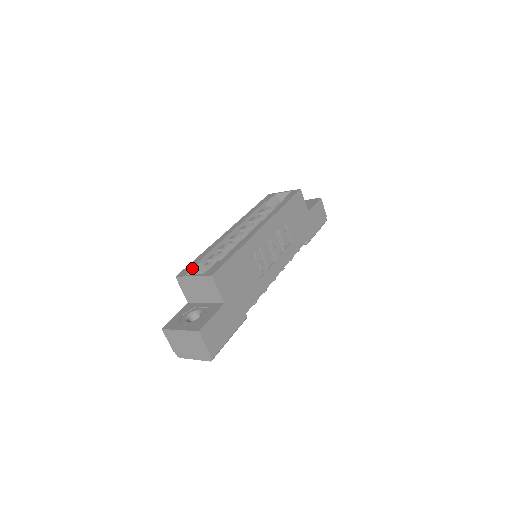
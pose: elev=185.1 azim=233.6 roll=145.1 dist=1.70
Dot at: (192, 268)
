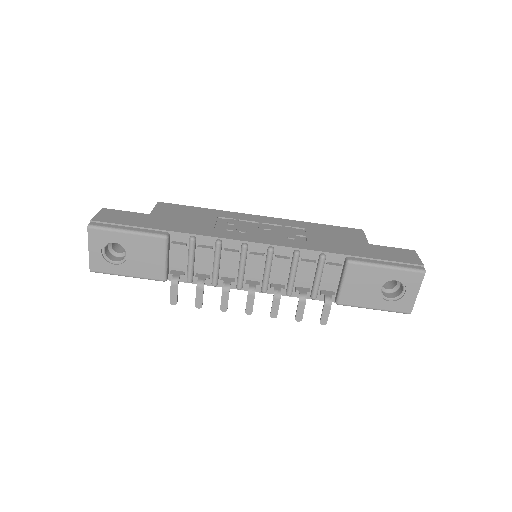
Dot at: occluded
